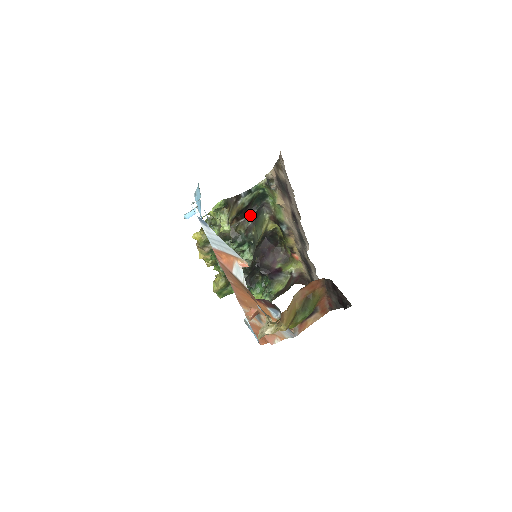
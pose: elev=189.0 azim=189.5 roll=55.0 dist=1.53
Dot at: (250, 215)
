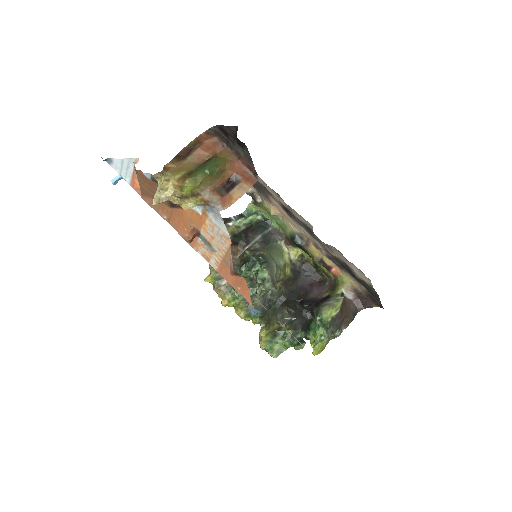
Dot at: (256, 241)
